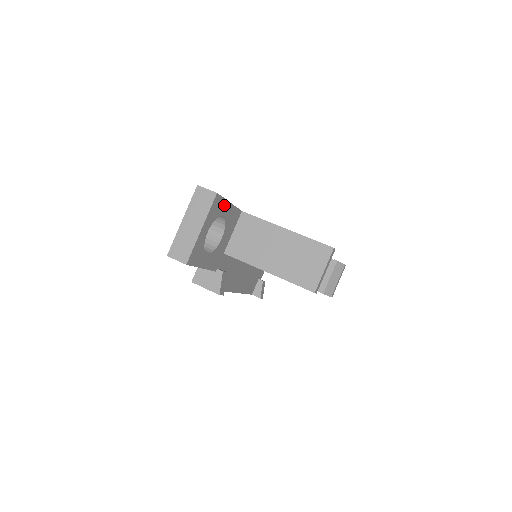
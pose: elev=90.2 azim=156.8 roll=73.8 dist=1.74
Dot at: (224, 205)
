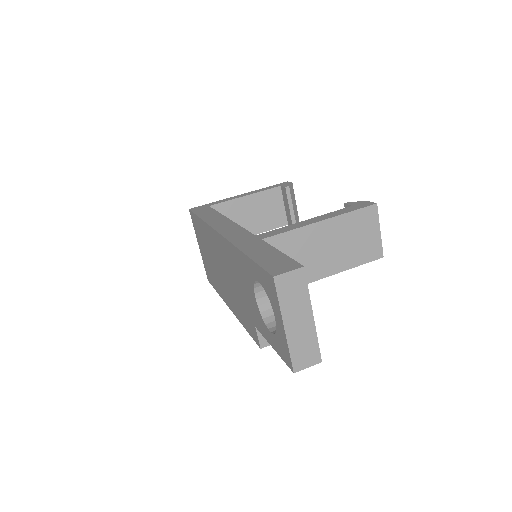
Dot at: occluded
